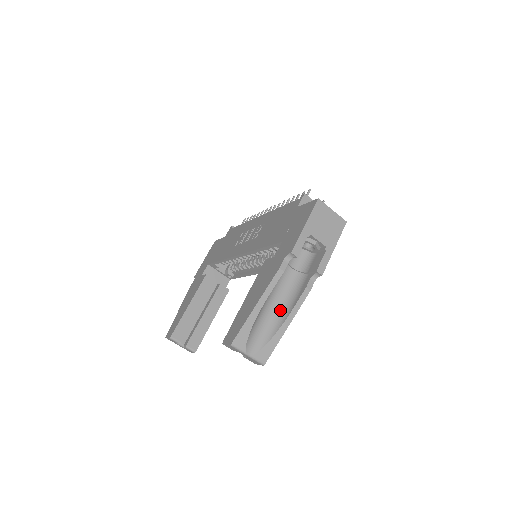
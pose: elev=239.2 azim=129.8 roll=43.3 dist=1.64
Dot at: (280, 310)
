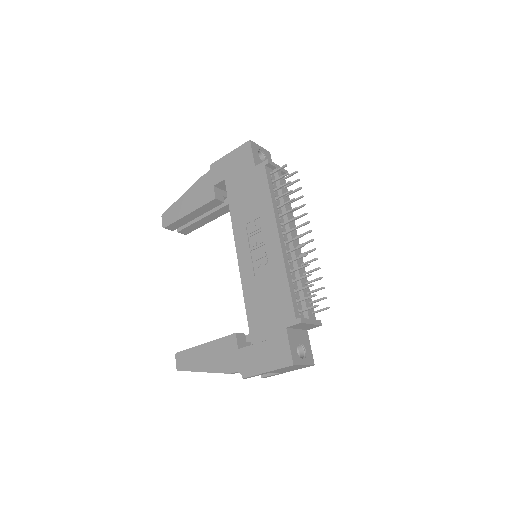
Dot at: occluded
